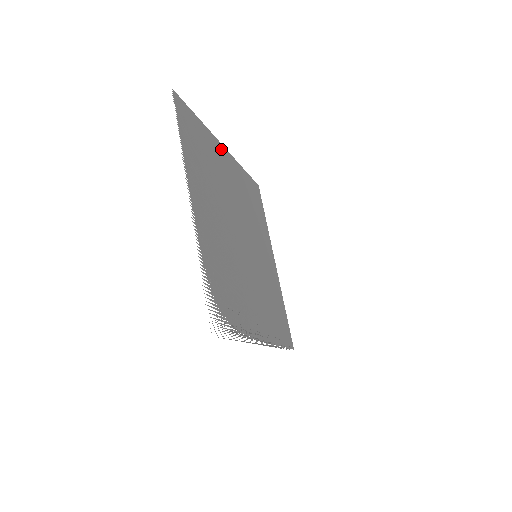
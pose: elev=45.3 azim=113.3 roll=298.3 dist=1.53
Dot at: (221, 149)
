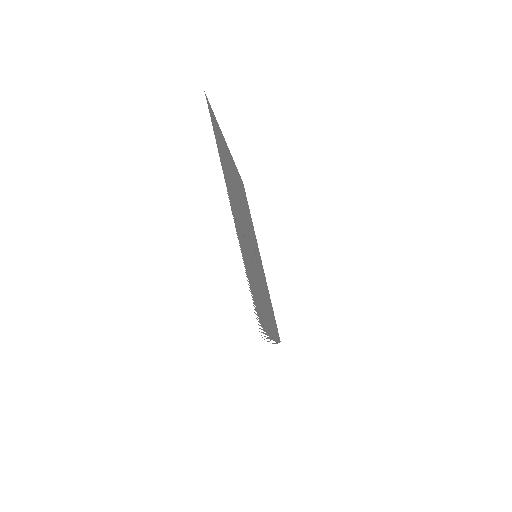
Dot at: (228, 150)
